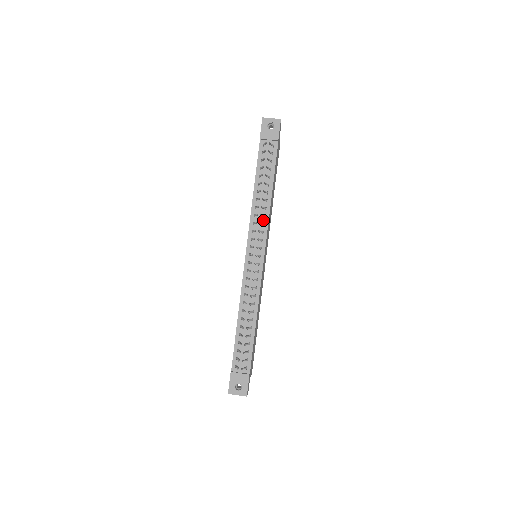
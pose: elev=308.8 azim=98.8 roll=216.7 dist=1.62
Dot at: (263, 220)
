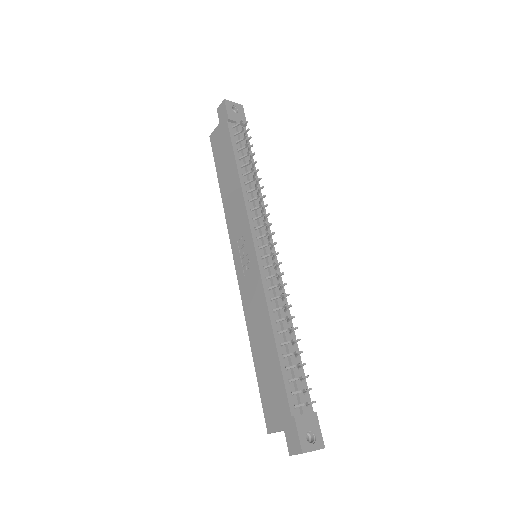
Dot at: occluded
